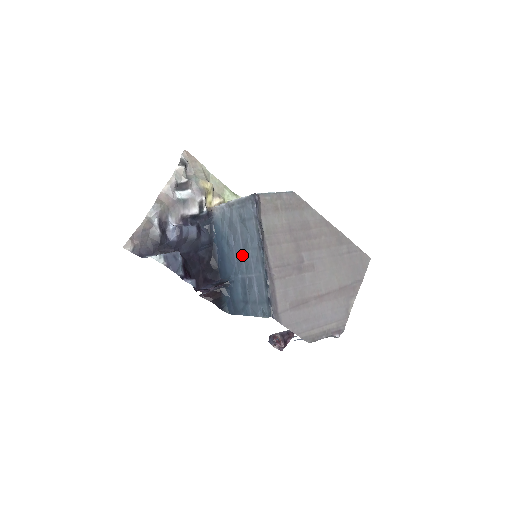
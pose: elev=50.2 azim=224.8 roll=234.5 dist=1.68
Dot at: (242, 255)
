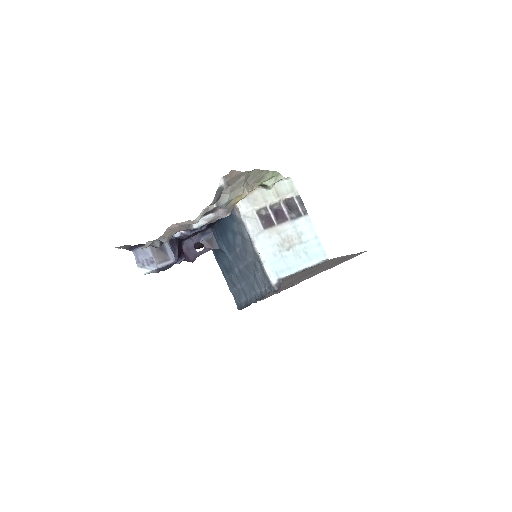
Dot at: (240, 267)
